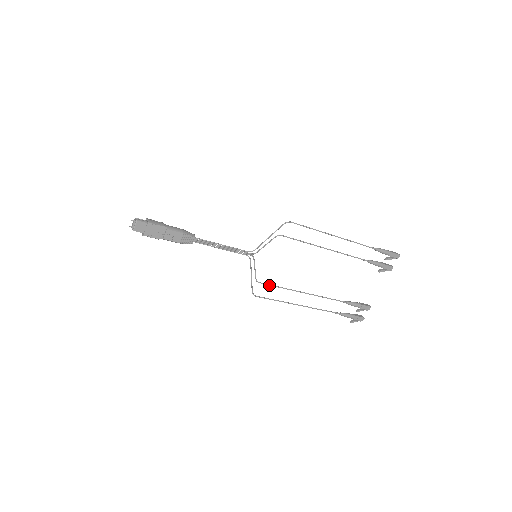
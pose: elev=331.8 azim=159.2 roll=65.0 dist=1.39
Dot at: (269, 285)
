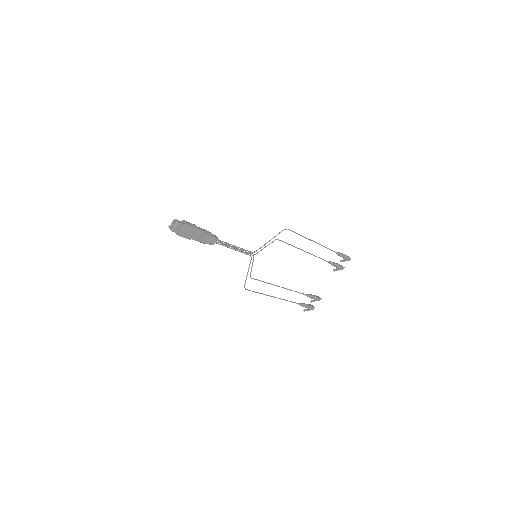
Dot at: (258, 280)
